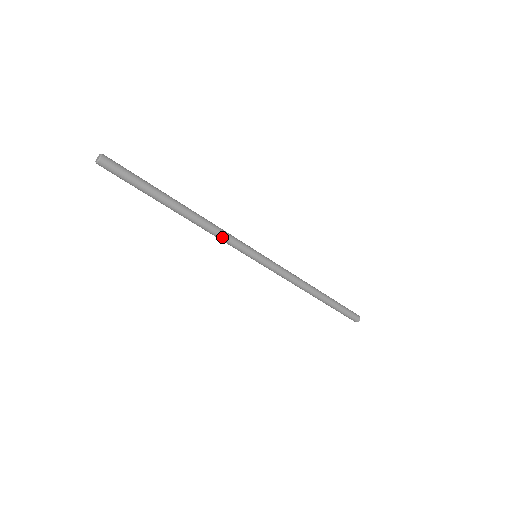
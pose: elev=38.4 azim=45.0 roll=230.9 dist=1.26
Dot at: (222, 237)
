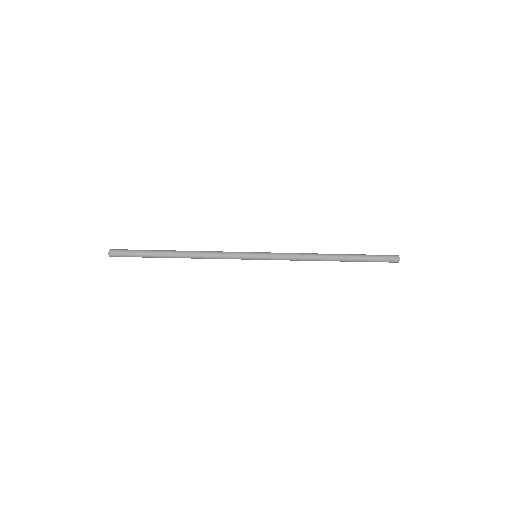
Dot at: (217, 256)
